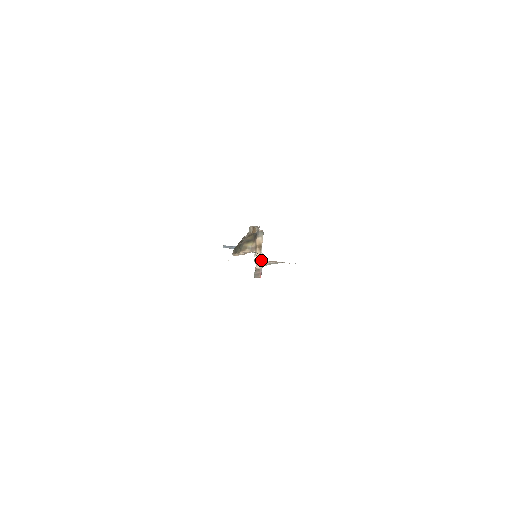
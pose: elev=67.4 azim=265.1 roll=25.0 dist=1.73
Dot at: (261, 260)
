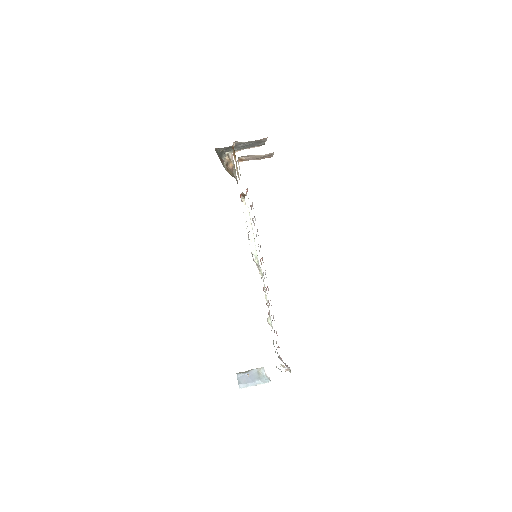
Dot at: occluded
